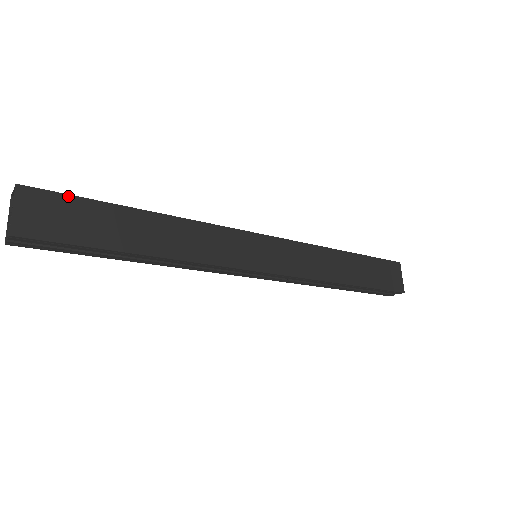
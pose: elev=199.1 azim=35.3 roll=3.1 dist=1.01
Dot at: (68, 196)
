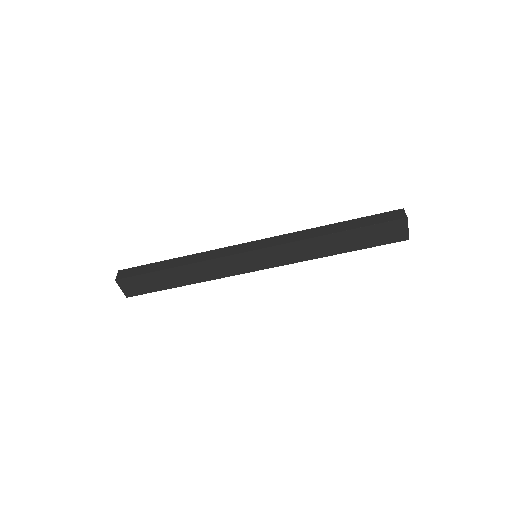
Dot at: (137, 276)
